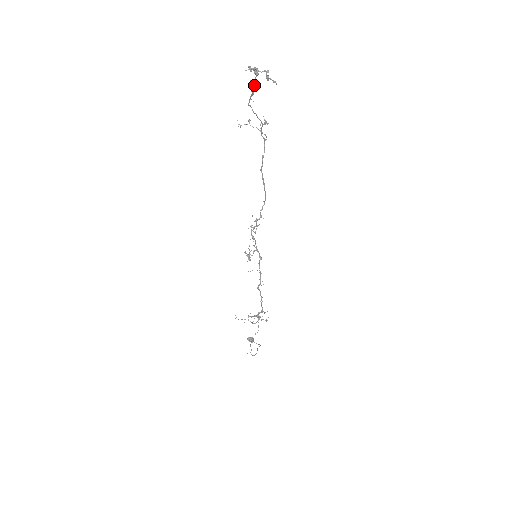
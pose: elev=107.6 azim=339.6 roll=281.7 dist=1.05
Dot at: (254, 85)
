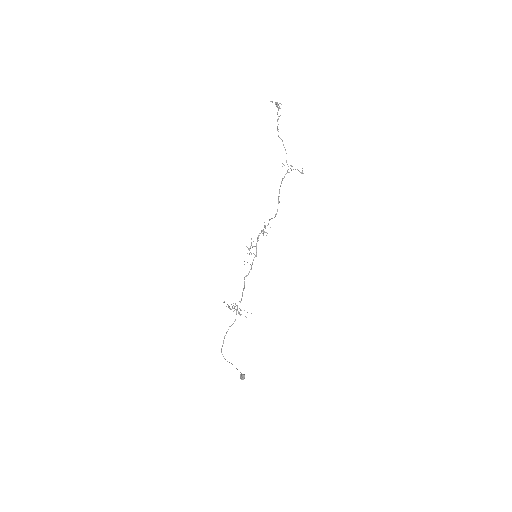
Dot at: occluded
